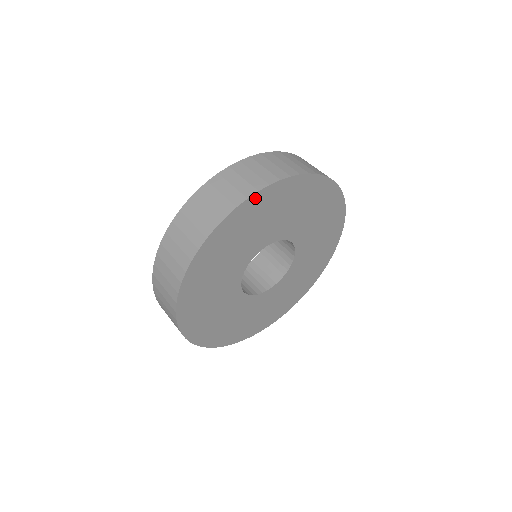
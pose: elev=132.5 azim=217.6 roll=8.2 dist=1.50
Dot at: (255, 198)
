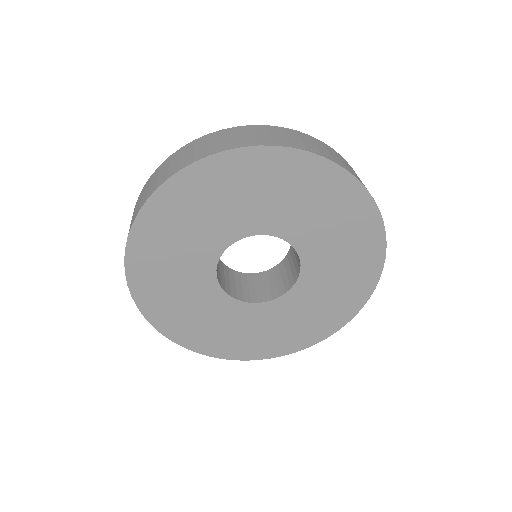
Dot at: (349, 181)
